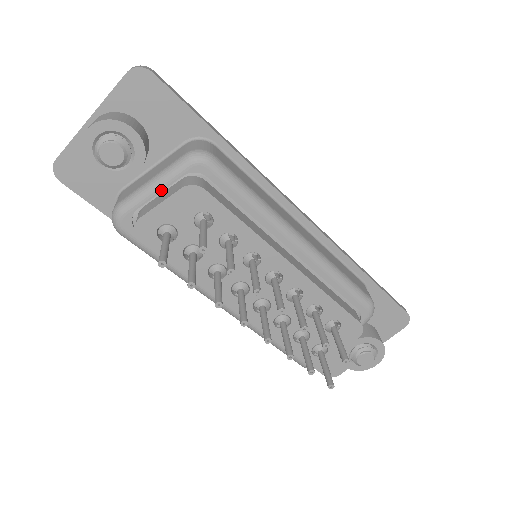
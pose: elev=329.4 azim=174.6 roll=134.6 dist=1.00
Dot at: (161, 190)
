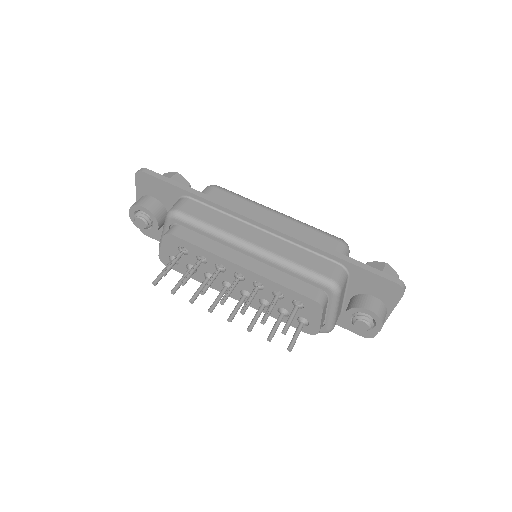
Dot at: occluded
